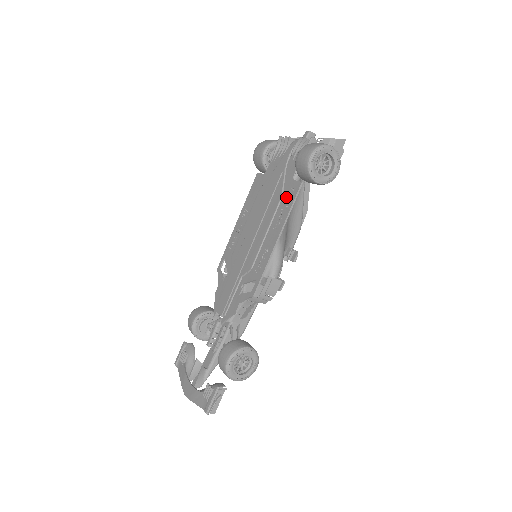
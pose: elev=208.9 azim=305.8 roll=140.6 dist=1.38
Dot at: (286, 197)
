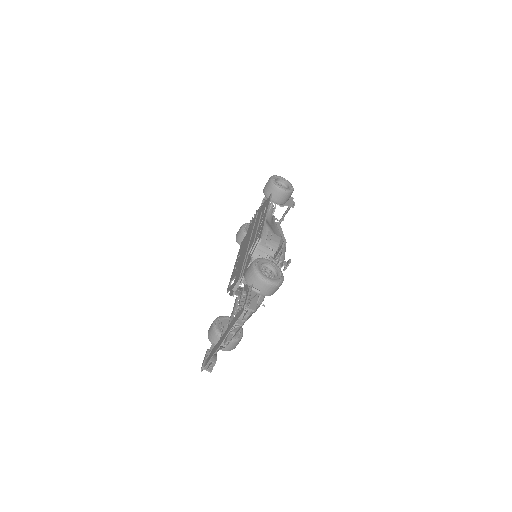
Dot at: (264, 207)
